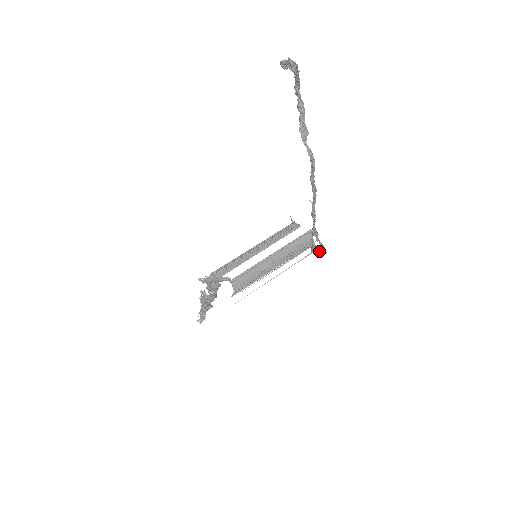
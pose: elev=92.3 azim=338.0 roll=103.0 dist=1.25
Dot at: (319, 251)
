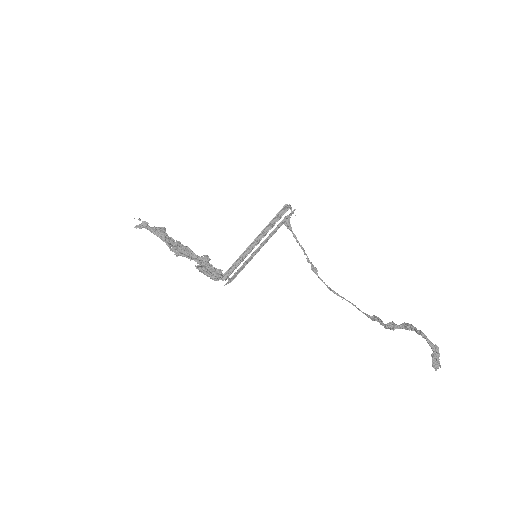
Dot at: (291, 231)
